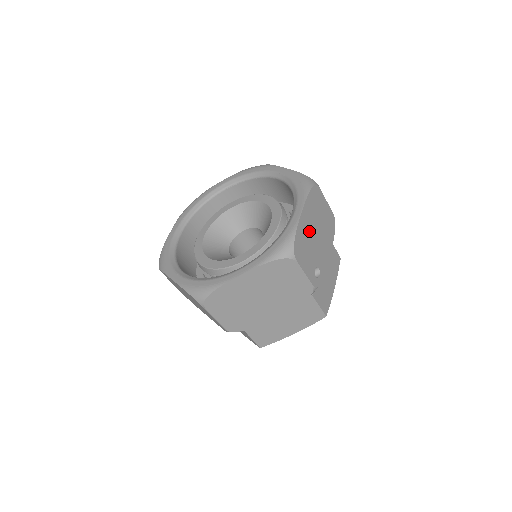
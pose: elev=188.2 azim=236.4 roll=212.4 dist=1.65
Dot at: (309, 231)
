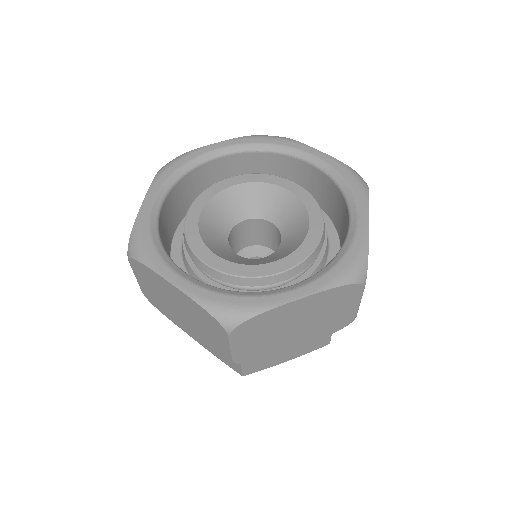
Dot at: occluded
